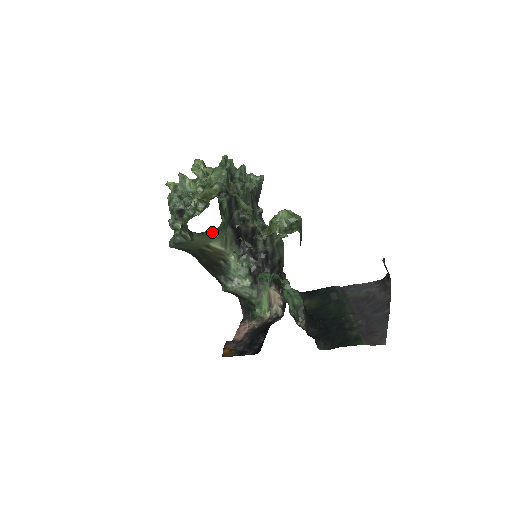
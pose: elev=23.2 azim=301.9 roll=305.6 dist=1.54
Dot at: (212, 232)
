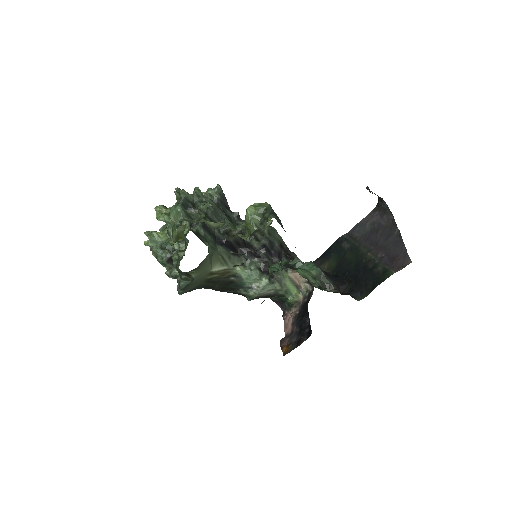
Dot at: (206, 261)
